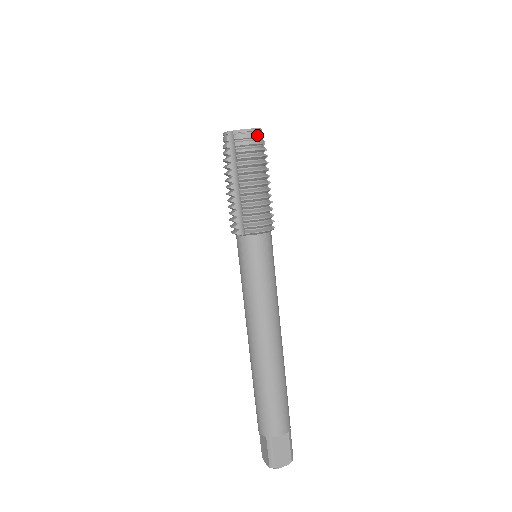
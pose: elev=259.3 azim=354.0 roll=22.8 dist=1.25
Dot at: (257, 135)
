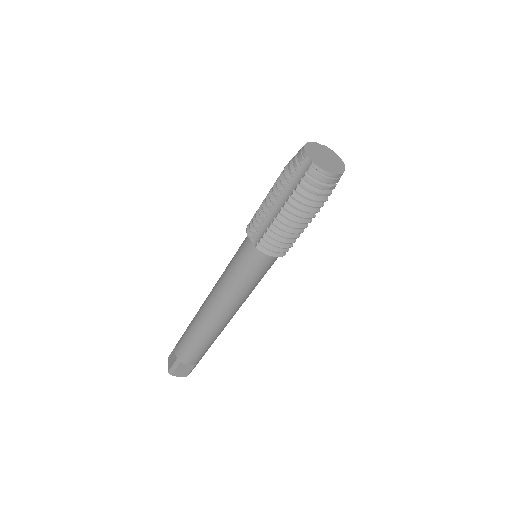
Dot at: (333, 181)
